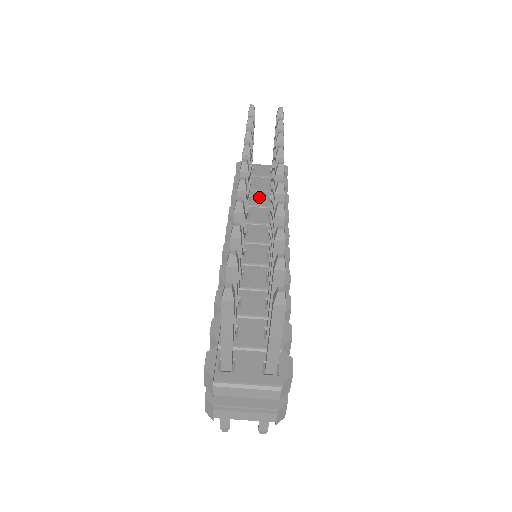
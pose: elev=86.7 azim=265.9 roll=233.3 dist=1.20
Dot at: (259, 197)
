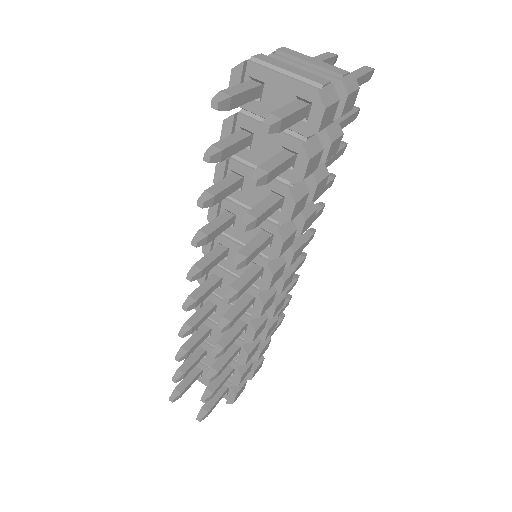
Dot at: occluded
